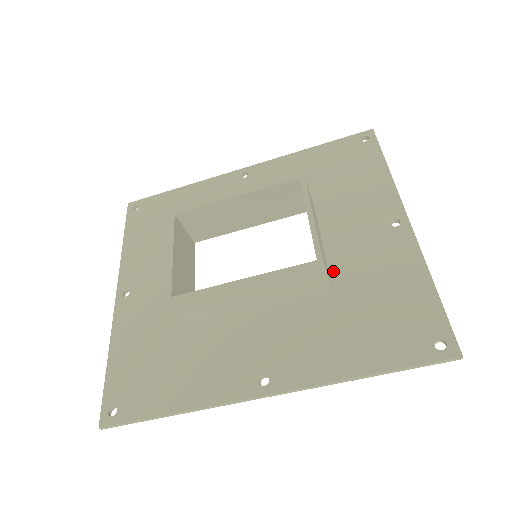
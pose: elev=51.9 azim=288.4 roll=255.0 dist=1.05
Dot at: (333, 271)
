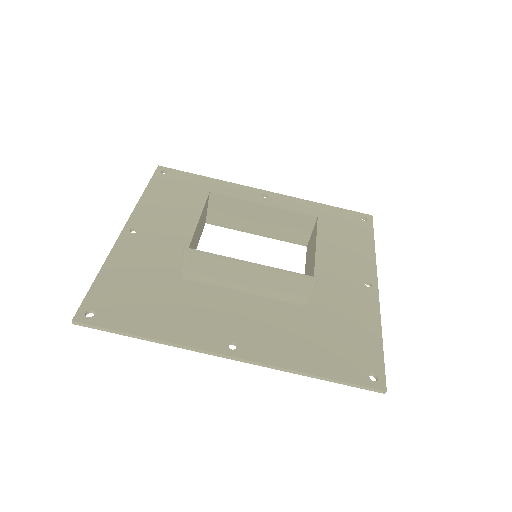
Dot at: (312, 294)
